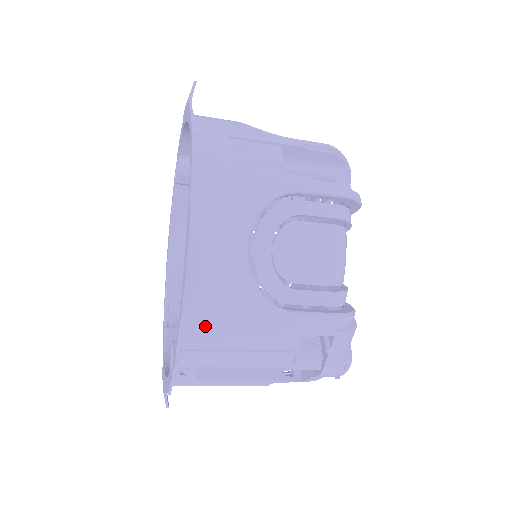
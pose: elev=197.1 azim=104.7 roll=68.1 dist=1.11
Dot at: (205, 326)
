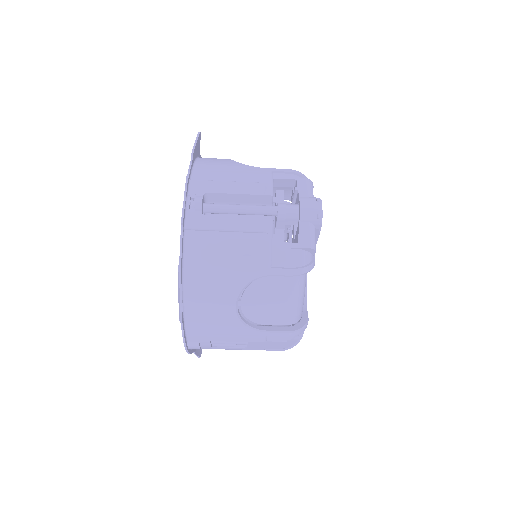
Dot at: (206, 170)
